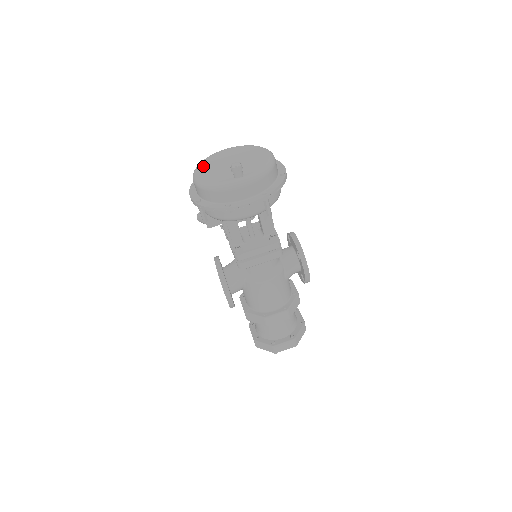
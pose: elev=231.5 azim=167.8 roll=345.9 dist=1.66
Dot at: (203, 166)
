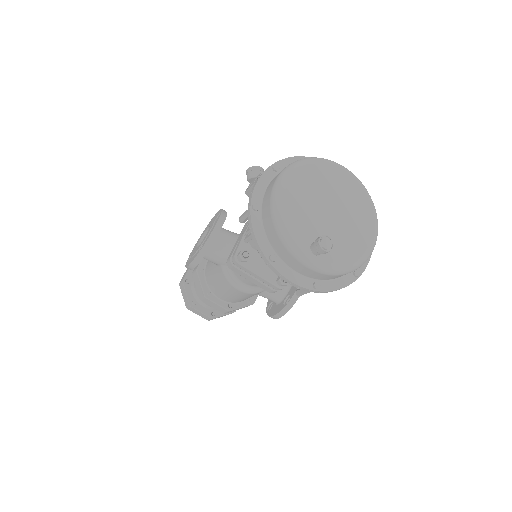
Dot at: (304, 174)
